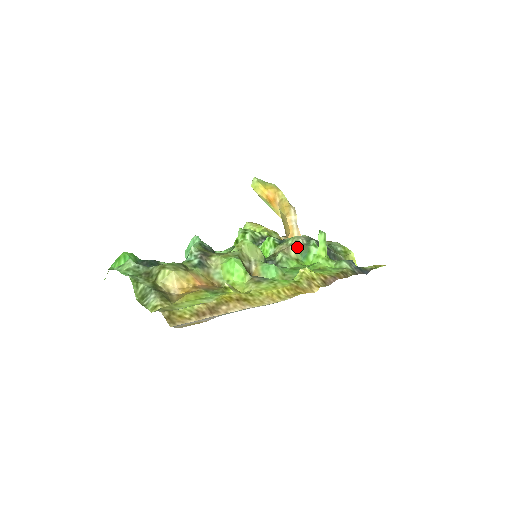
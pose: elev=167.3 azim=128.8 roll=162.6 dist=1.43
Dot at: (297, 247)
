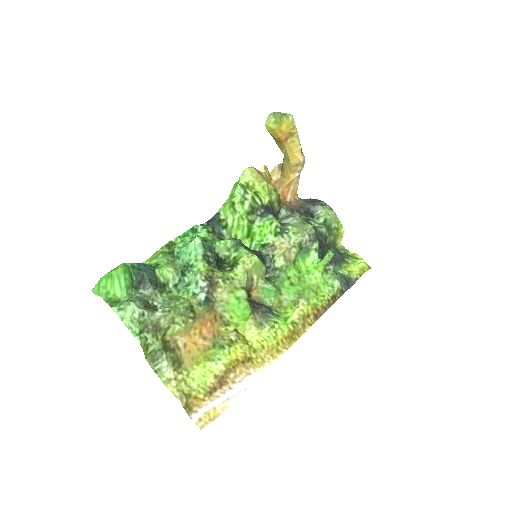
Dot at: (299, 249)
